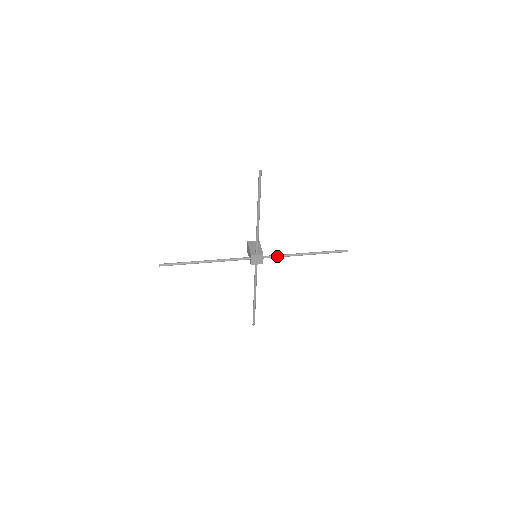
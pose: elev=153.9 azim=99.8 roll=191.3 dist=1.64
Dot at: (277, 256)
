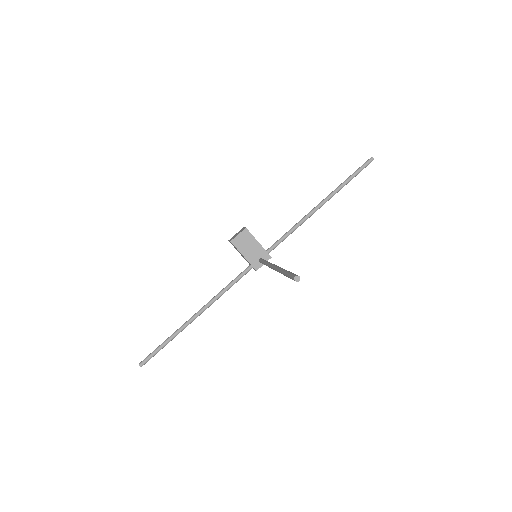
Dot at: (285, 238)
